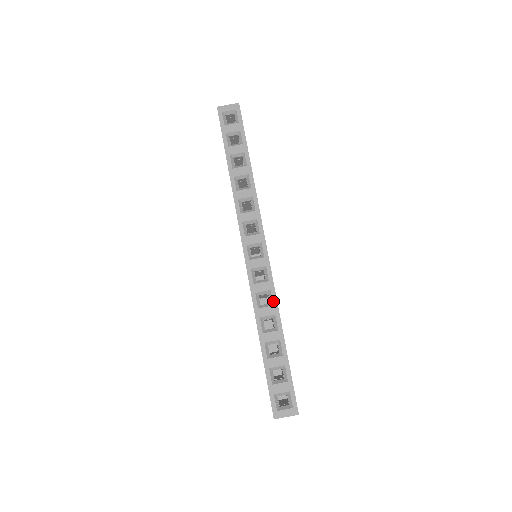
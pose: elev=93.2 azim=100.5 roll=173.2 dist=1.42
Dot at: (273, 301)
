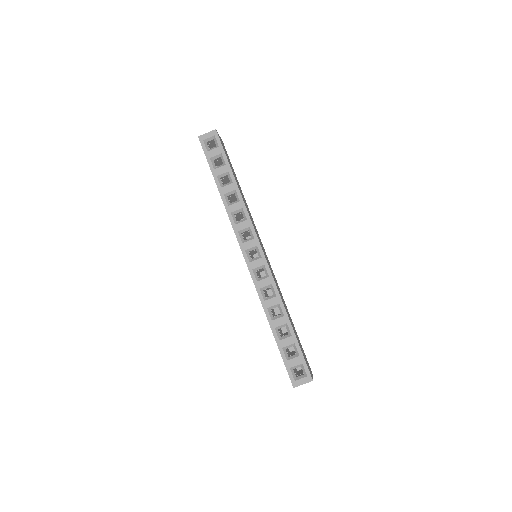
Dot at: (275, 293)
